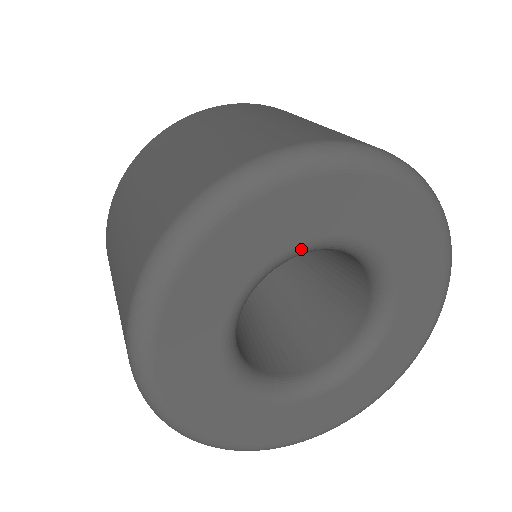
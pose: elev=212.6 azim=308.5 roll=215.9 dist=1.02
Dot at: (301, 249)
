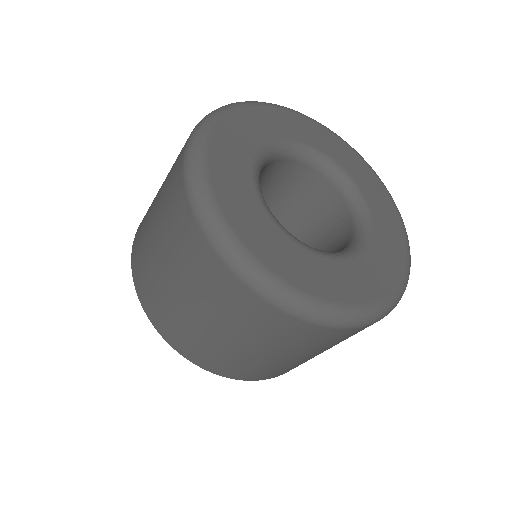
Dot at: (284, 143)
